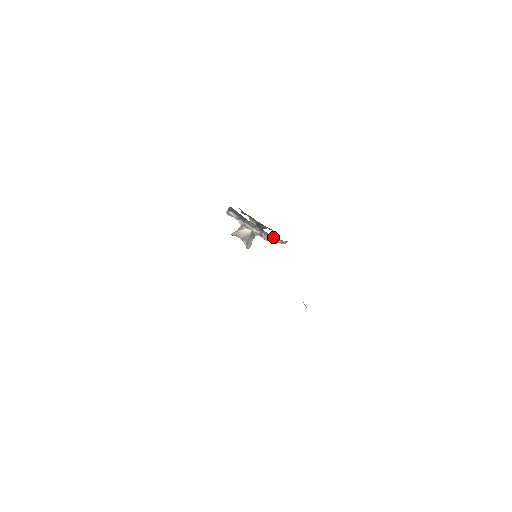
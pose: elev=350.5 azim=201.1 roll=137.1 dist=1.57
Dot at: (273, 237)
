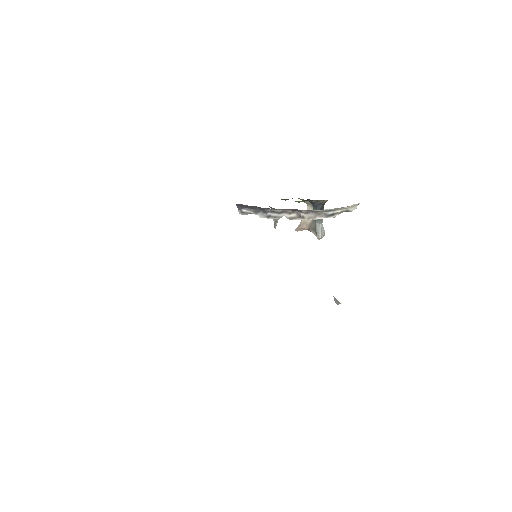
Dot at: (321, 211)
